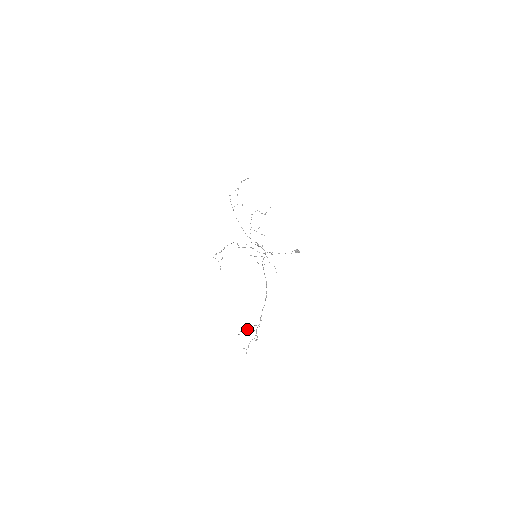
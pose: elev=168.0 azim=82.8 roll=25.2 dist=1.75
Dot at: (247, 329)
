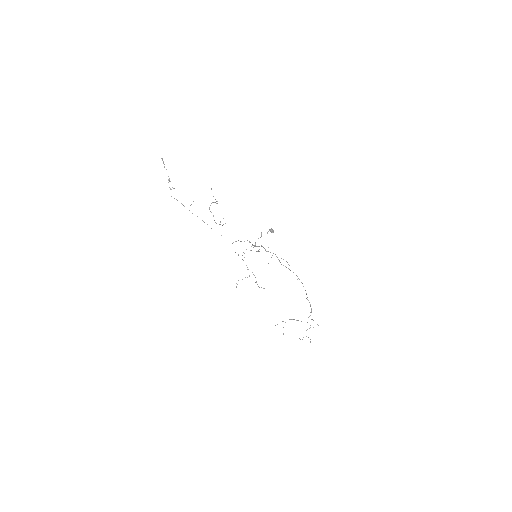
Dot at: (285, 322)
